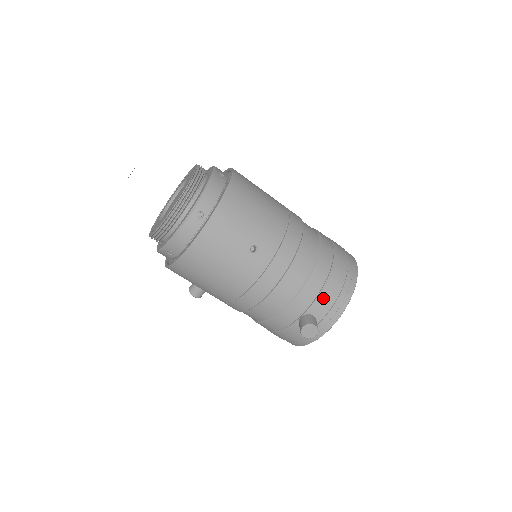
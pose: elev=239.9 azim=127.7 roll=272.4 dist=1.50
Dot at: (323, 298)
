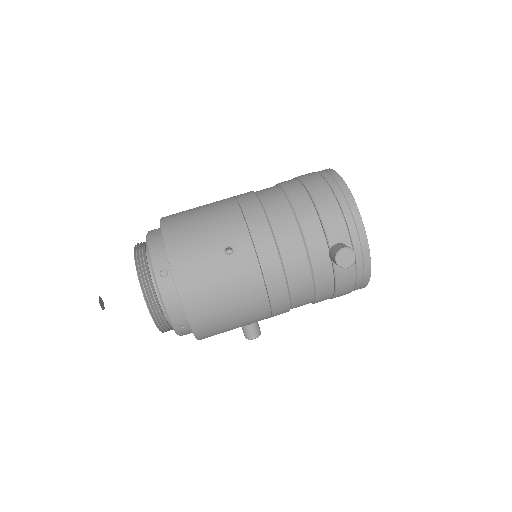
Dot at: (329, 222)
